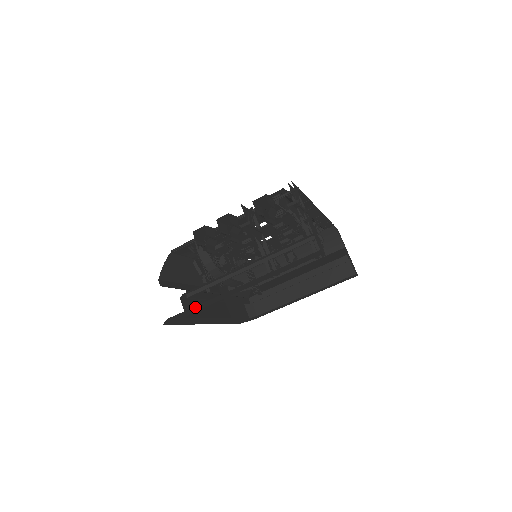
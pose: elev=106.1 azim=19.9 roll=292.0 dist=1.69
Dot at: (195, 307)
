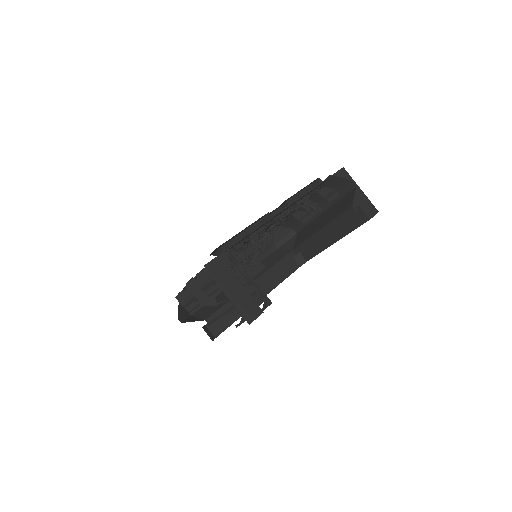
Dot at: occluded
